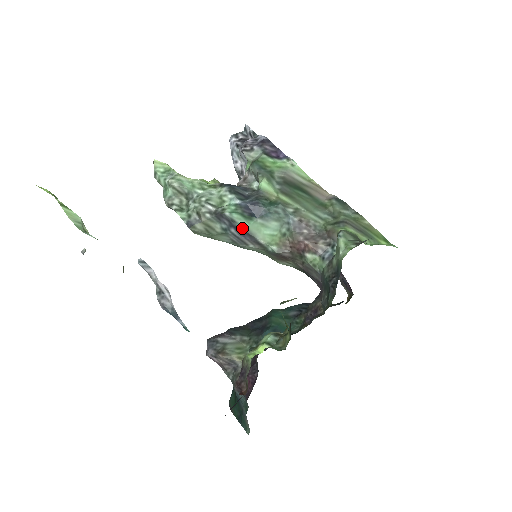
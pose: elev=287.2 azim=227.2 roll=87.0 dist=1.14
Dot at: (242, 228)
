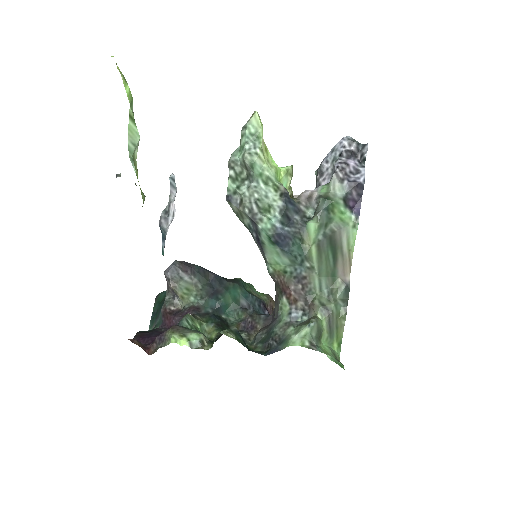
Dot at: (261, 242)
